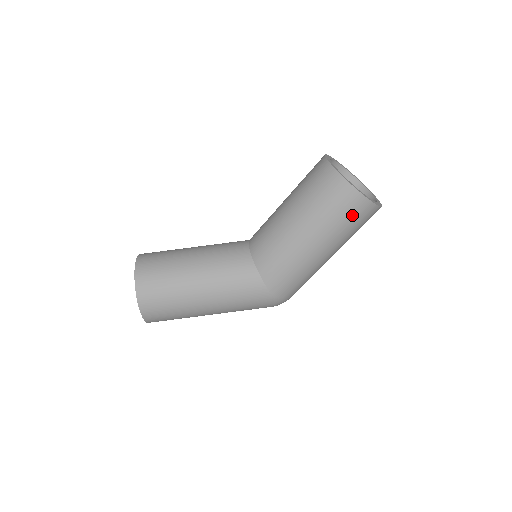
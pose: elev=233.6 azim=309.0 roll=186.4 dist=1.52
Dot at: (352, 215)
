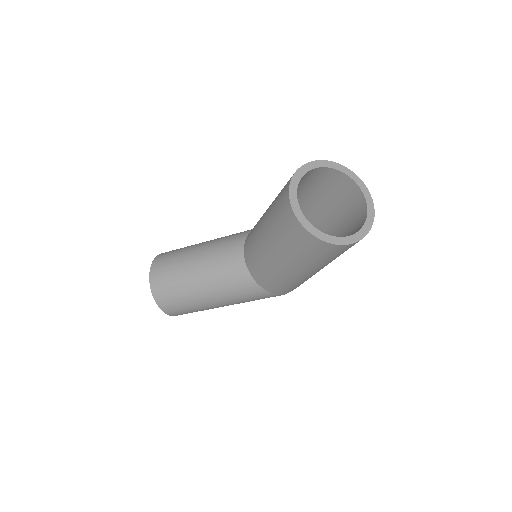
Dot at: (332, 254)
